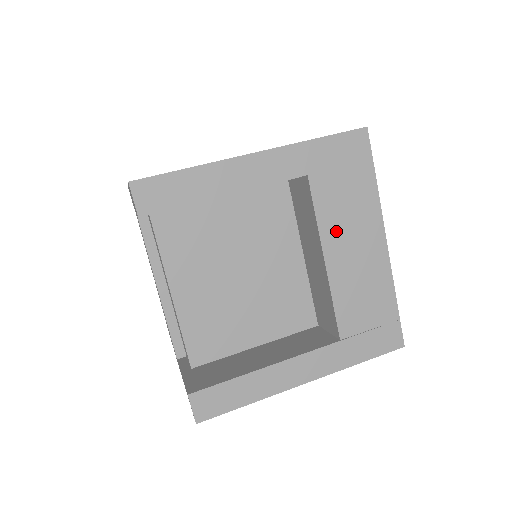
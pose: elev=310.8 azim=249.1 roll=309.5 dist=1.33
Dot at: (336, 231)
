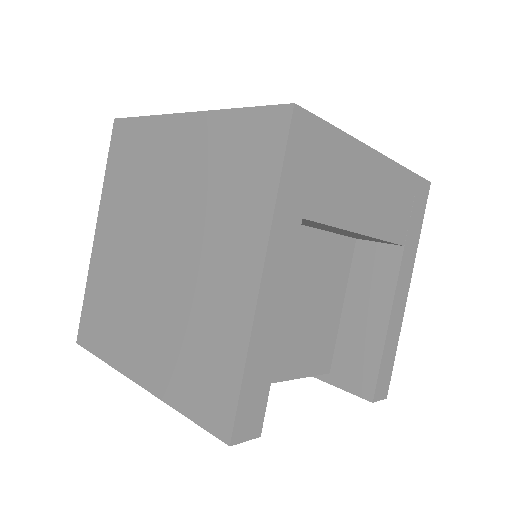
Dot at: (350, 208)
